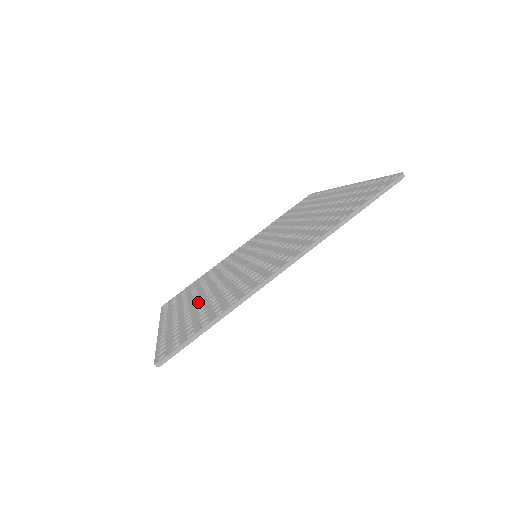
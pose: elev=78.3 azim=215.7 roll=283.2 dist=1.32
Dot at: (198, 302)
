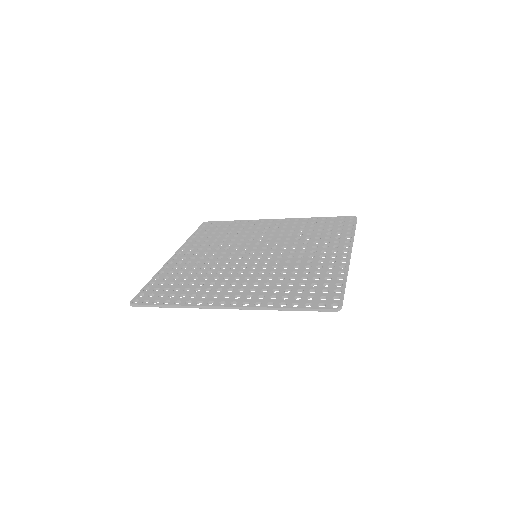
Dot at: (199, 261)
